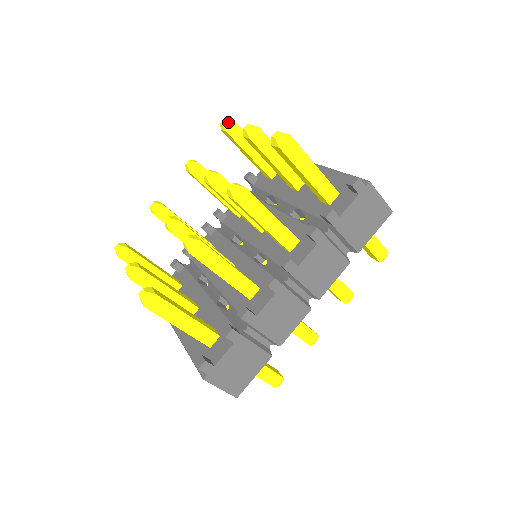
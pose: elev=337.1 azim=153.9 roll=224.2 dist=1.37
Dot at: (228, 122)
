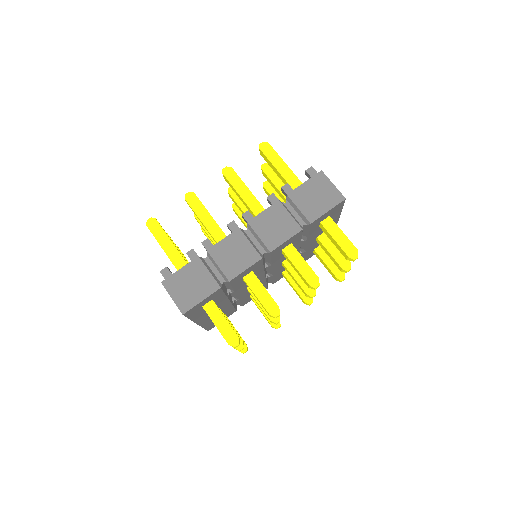
Dot at: (266, 182)
